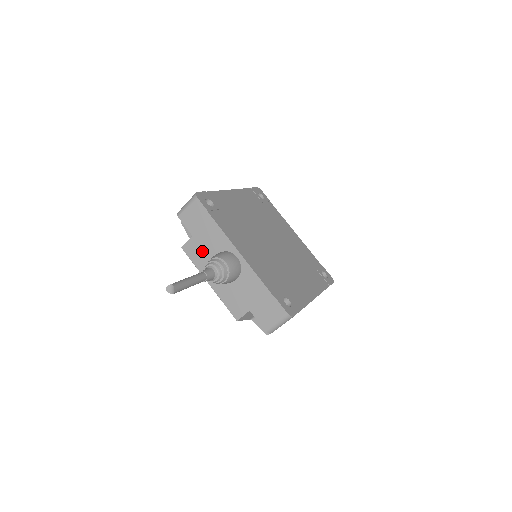
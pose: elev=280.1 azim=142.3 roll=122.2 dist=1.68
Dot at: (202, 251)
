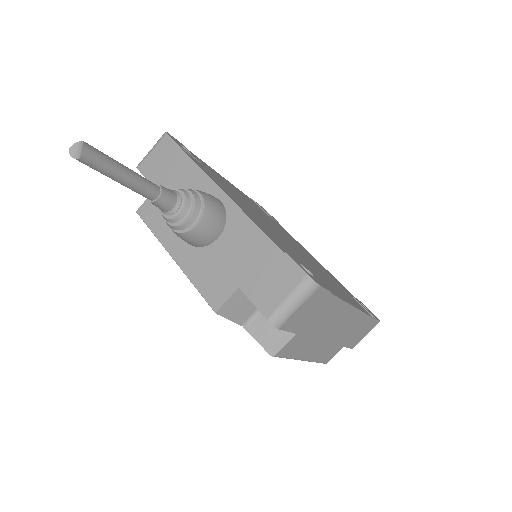
Dot at: occluded
